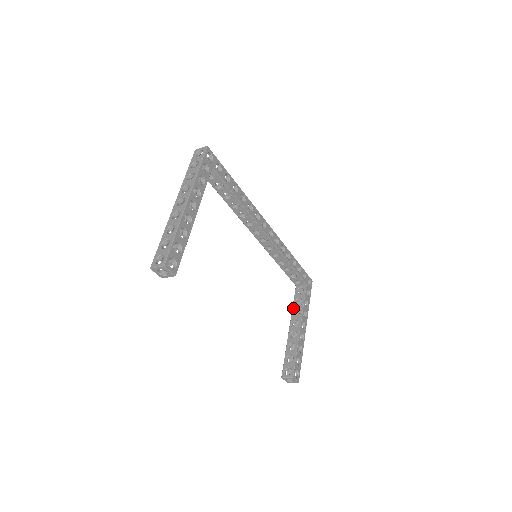
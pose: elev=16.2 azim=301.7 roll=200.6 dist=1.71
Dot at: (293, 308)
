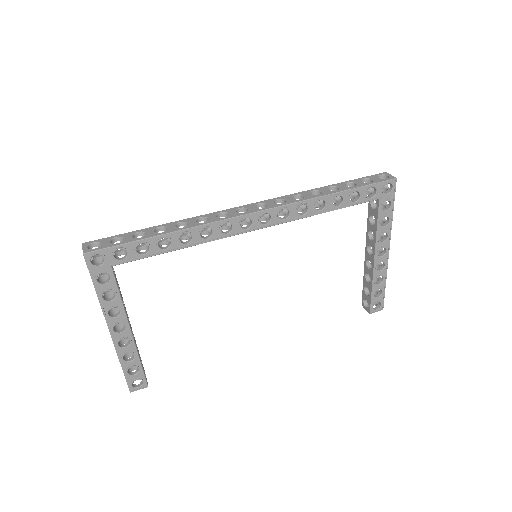
Dot at: (367, 227)
